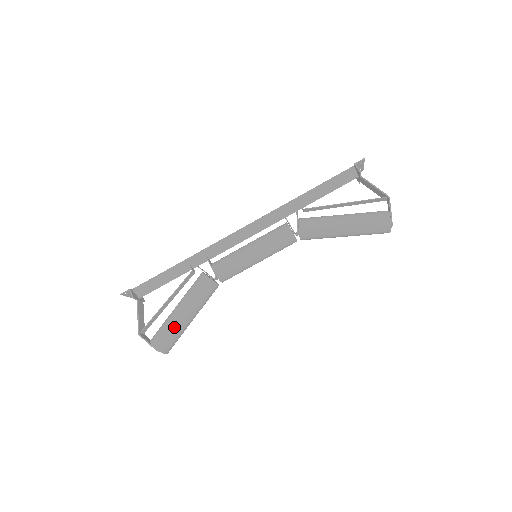
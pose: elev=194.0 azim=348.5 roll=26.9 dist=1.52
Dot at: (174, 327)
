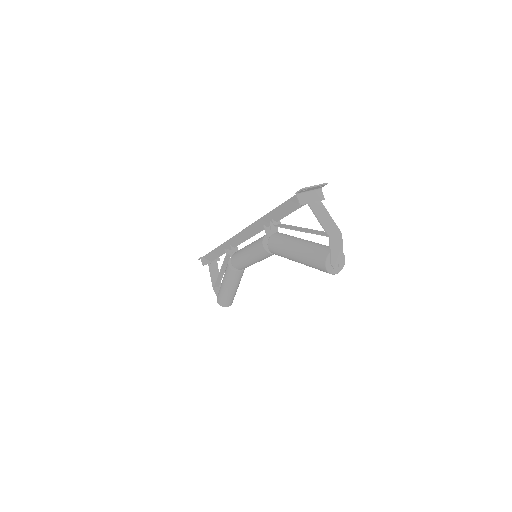
Dot at: (223, 294)
